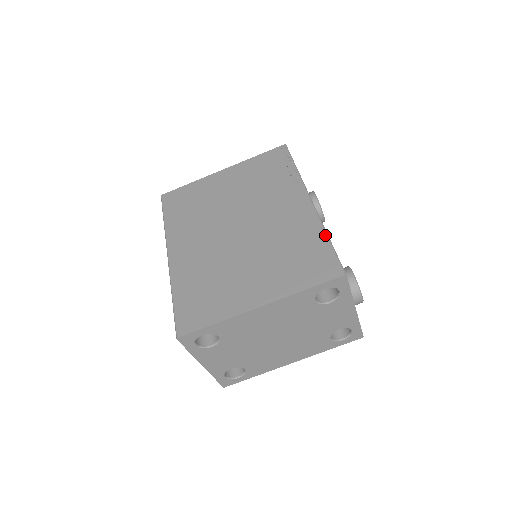
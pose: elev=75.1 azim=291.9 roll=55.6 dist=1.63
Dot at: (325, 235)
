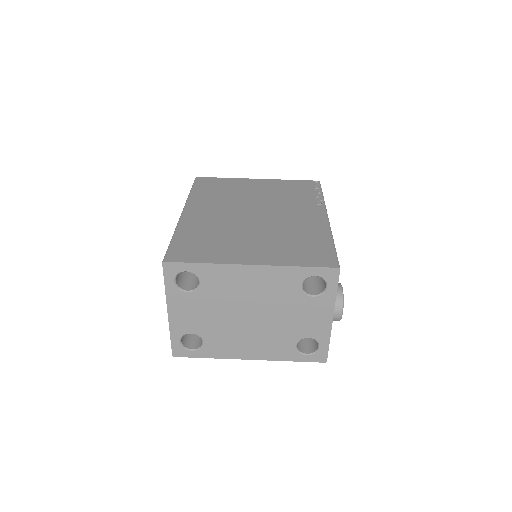
Dot at: (331, 240)
